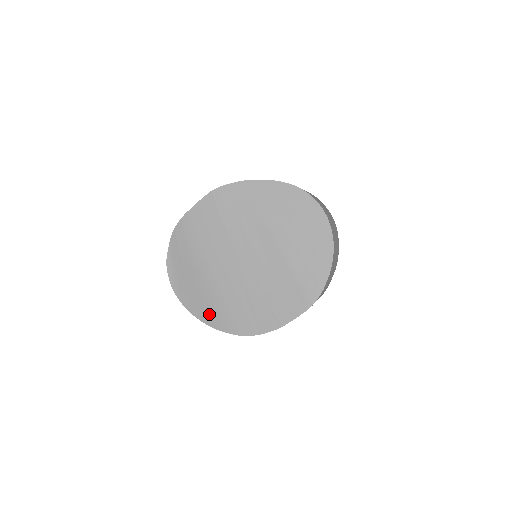
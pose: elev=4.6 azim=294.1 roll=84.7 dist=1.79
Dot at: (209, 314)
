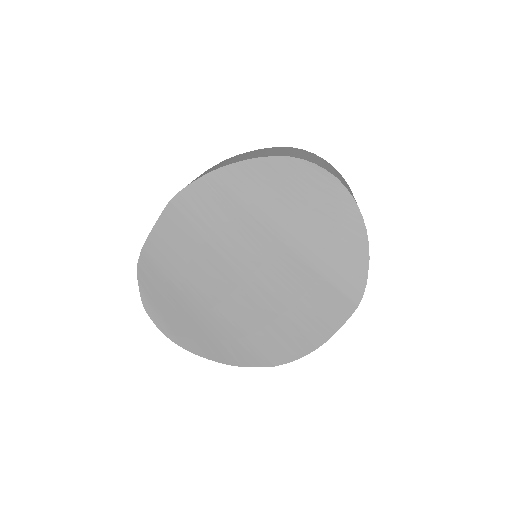
Dot at: (226, 352)
